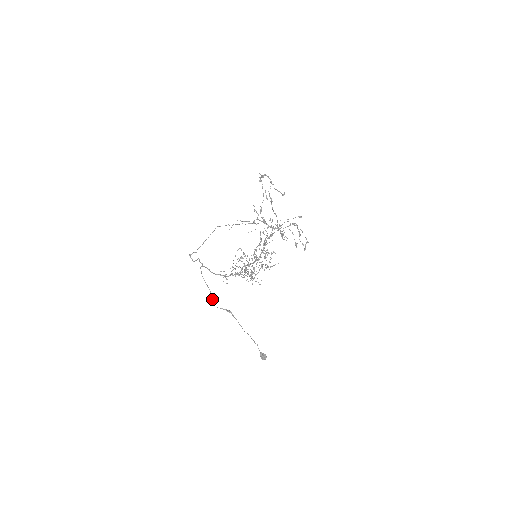
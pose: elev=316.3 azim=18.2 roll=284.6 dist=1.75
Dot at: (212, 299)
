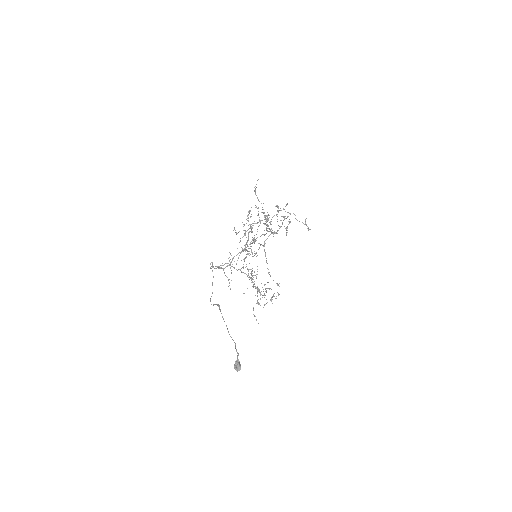
Dot at: occluded
